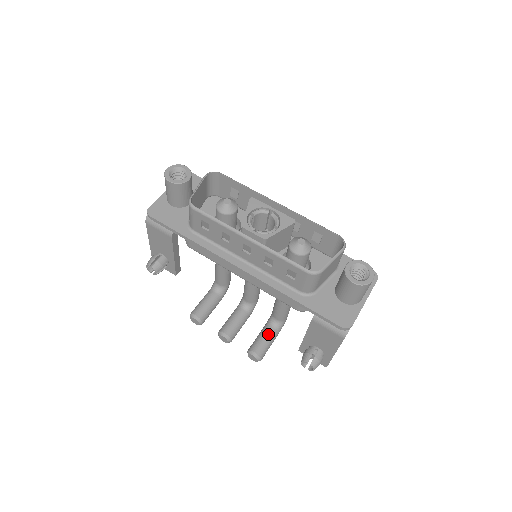
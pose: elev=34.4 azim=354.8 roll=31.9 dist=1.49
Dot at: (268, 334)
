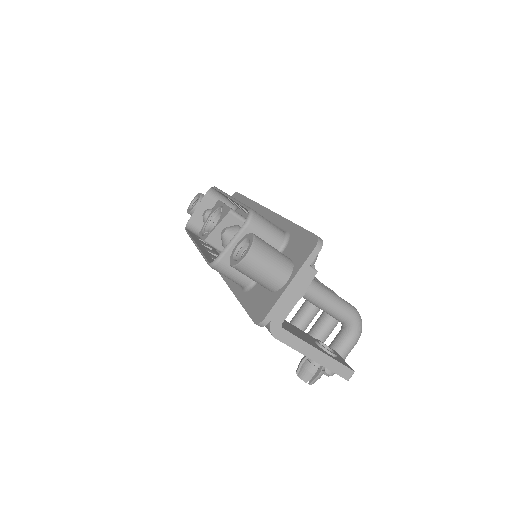
Dot at: (335, 342)
